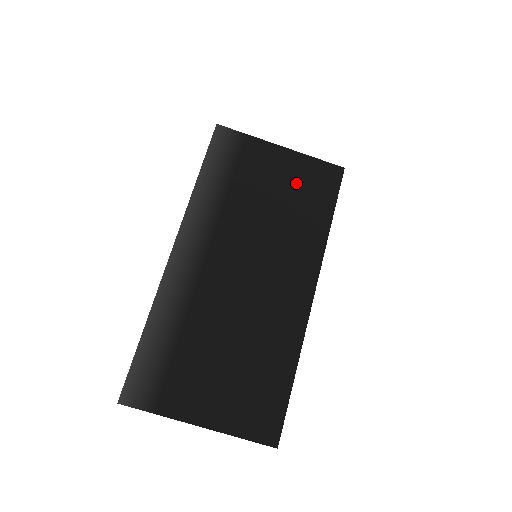
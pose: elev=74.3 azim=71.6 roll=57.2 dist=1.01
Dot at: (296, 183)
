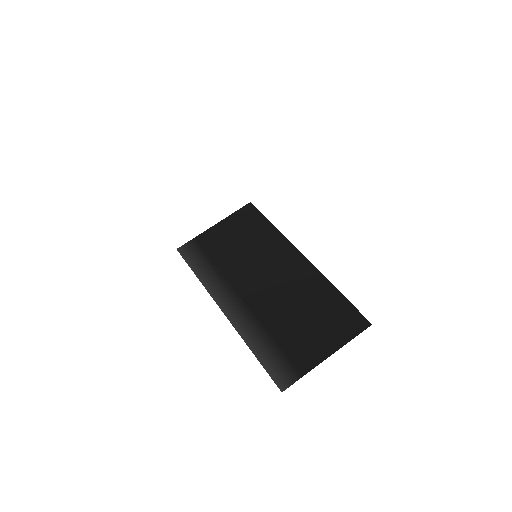
Dot at: (239, 230)
